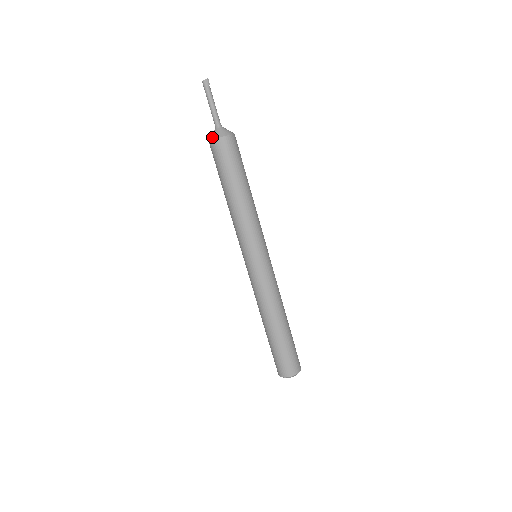
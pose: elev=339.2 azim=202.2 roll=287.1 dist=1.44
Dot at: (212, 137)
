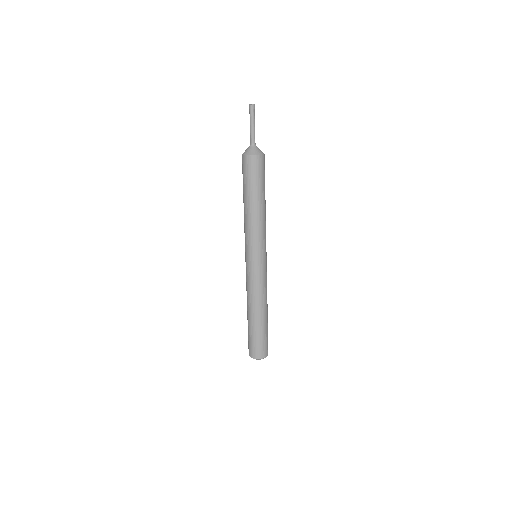
Dot at: (251, 153)
